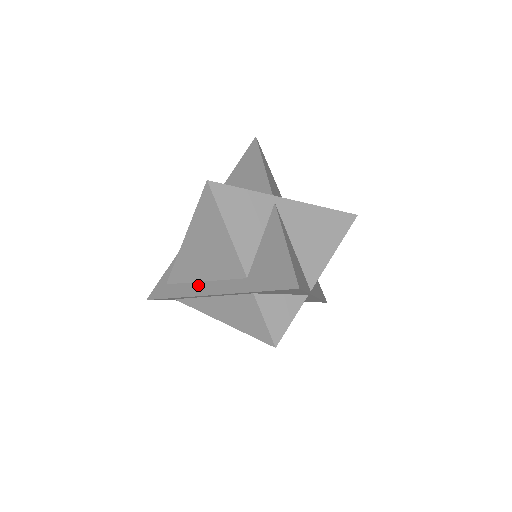
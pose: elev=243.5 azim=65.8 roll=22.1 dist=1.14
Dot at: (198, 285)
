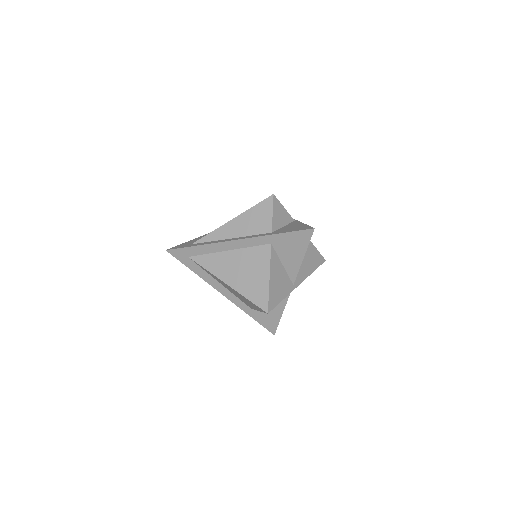
Dot at: (217, 283)
